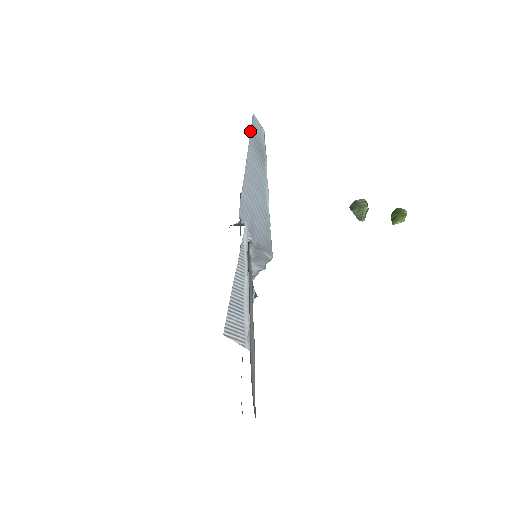
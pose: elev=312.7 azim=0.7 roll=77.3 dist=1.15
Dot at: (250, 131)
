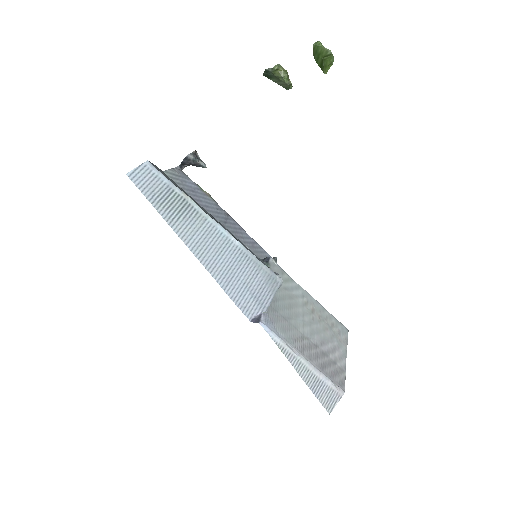
Dot at: occluded
